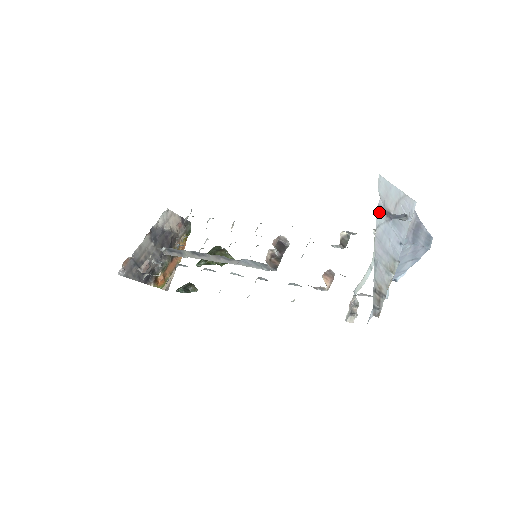
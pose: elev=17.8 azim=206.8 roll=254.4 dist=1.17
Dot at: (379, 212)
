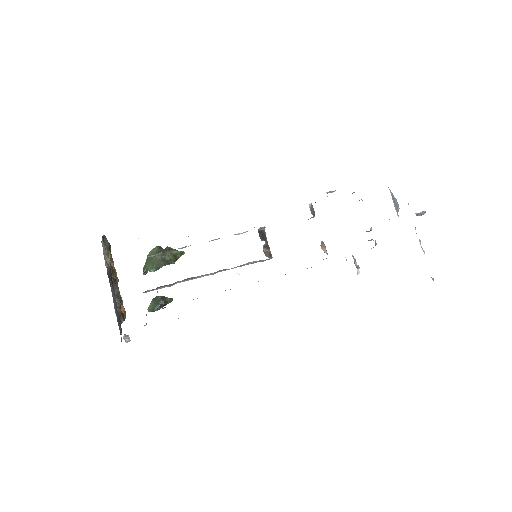
Dot at: occluded
